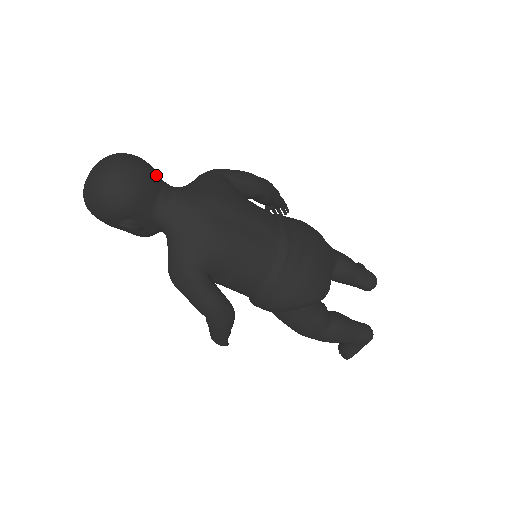
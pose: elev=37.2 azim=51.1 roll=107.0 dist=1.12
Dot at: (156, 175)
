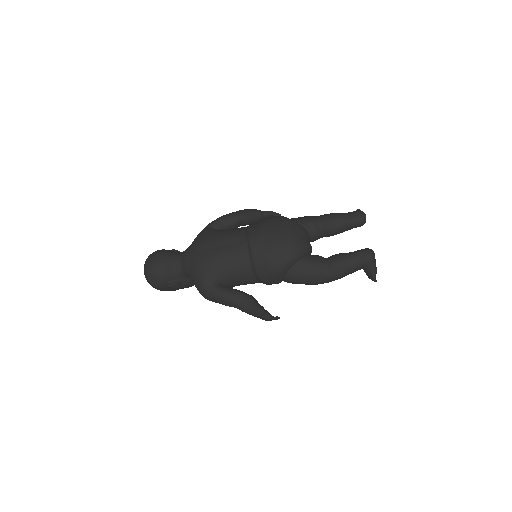
Dot at: (169, 253)
